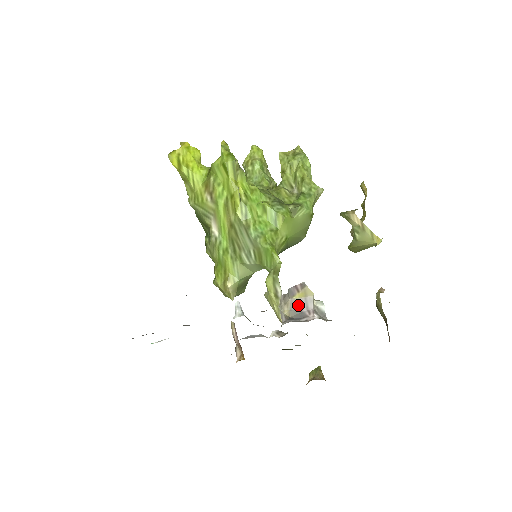
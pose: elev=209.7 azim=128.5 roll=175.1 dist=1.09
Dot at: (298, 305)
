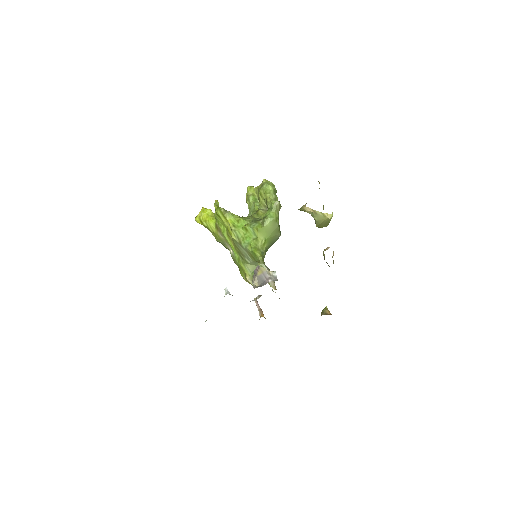
Dot at: (261, 278)
